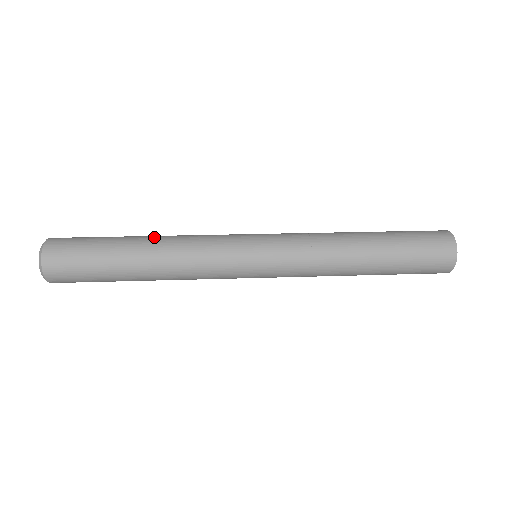
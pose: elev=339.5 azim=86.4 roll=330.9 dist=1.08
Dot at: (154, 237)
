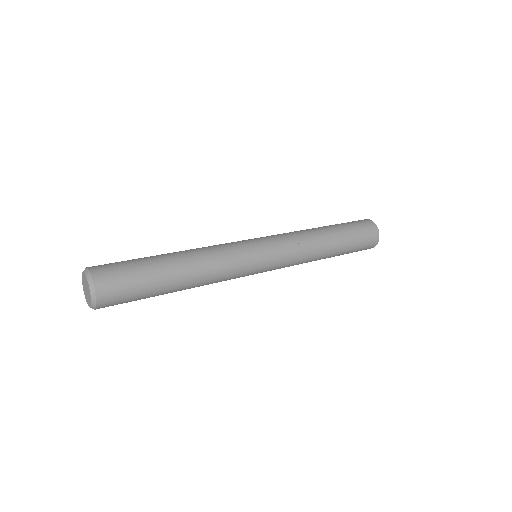
Dot at: (181, 251)
